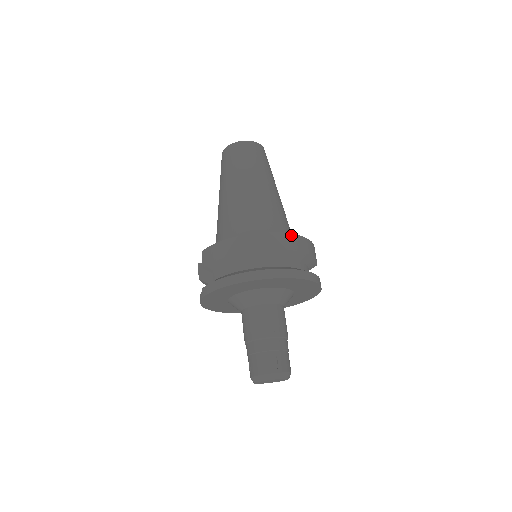
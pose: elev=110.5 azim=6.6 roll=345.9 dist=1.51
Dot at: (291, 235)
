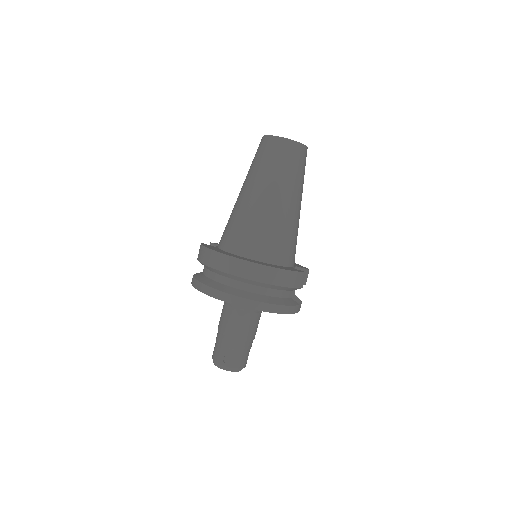
Dot at: (262, 266)
